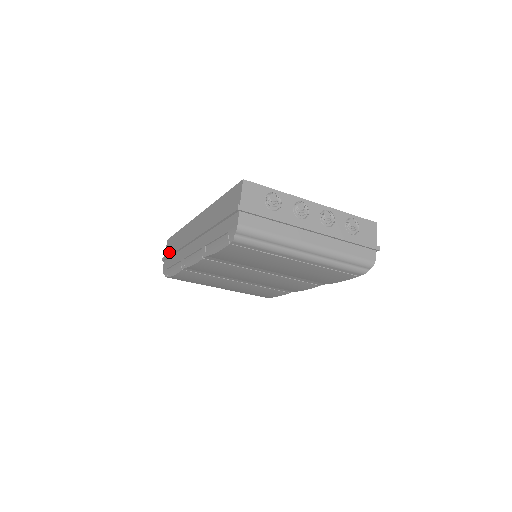
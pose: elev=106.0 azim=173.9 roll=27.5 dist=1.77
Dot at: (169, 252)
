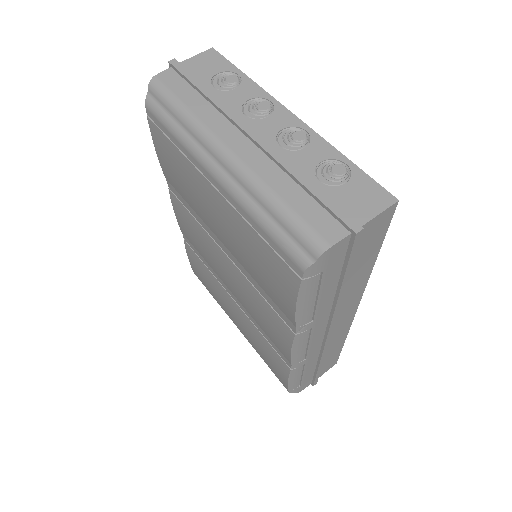
Dot at: occluded
